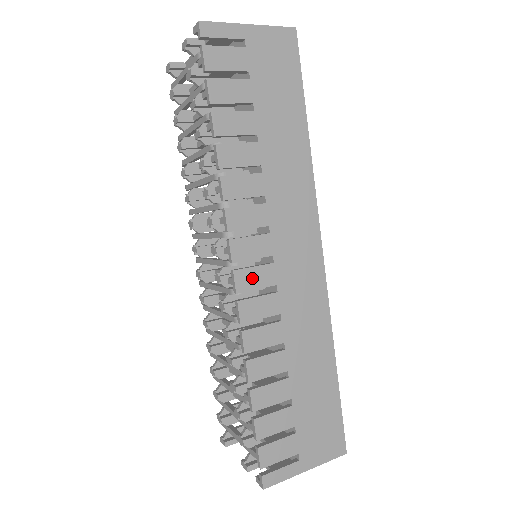
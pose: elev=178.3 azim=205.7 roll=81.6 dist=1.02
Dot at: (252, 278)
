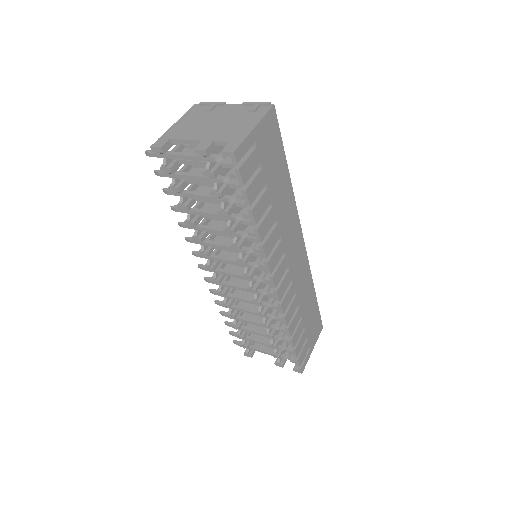
Dot at: (283, 287)
